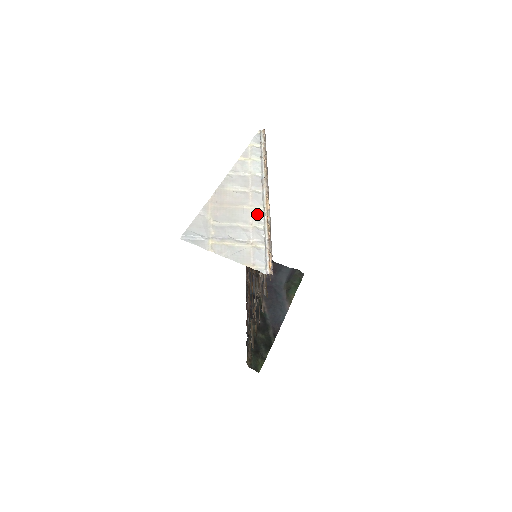
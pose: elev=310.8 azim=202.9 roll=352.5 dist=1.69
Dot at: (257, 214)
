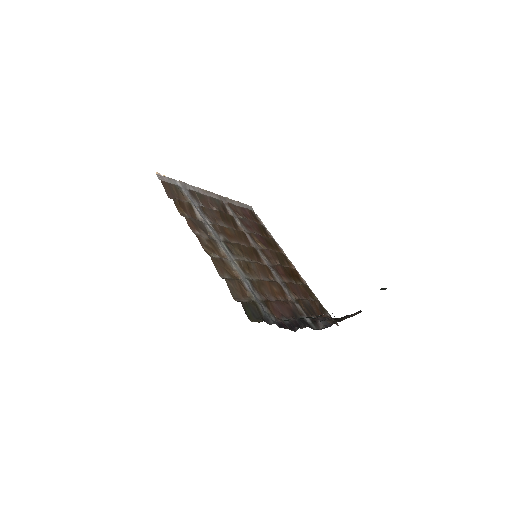
Dot at: occluded
